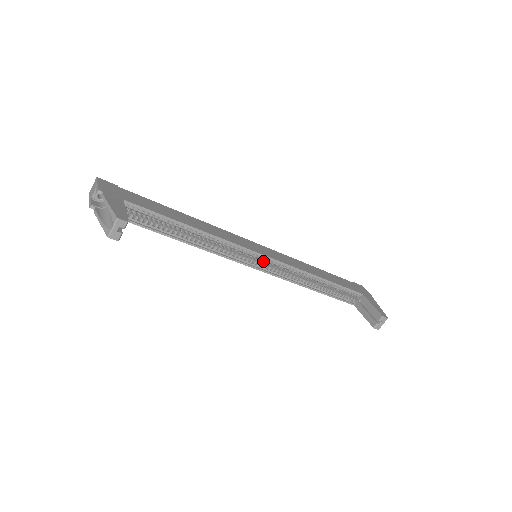
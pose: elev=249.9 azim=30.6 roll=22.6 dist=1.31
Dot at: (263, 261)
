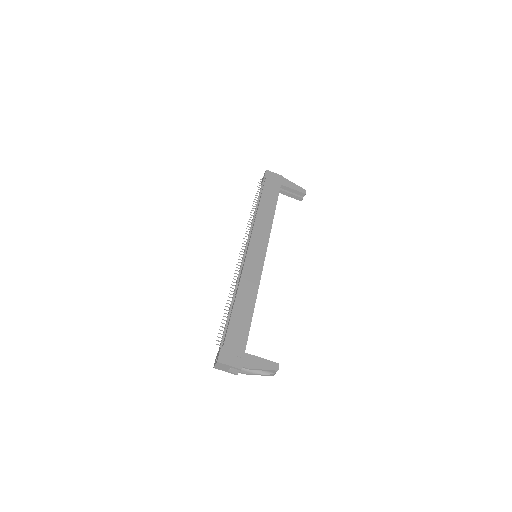
Dot at: occluded
